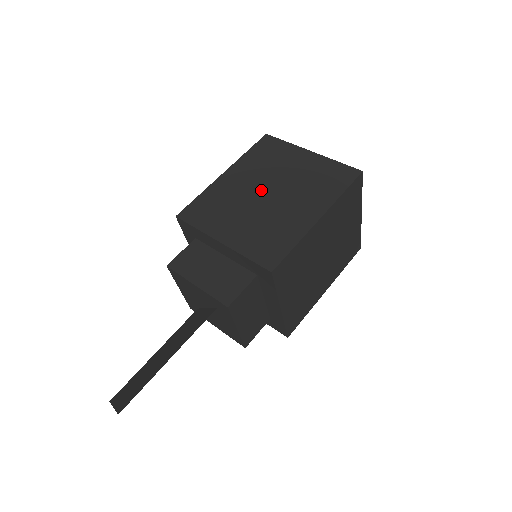
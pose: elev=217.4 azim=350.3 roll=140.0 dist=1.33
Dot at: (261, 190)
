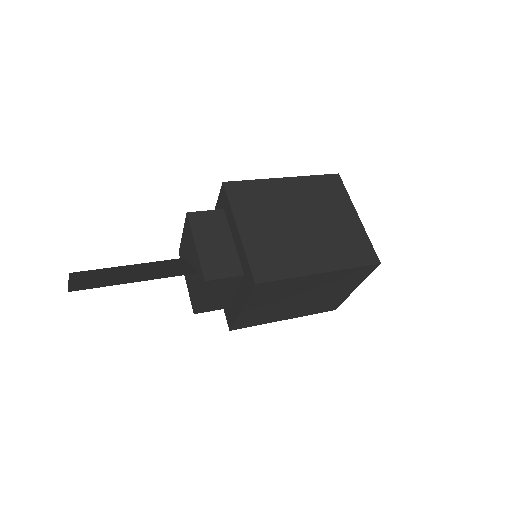
Dot at: (299, 215)
